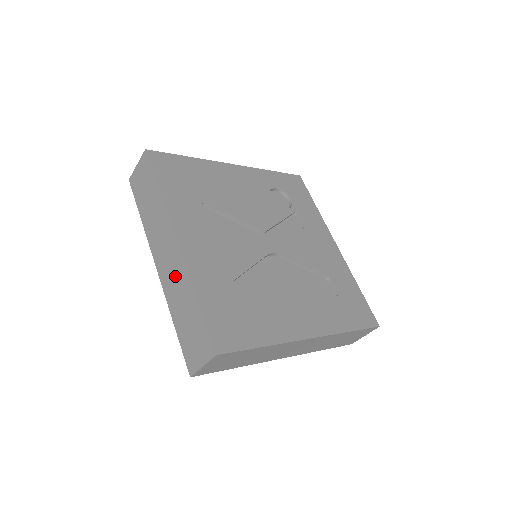
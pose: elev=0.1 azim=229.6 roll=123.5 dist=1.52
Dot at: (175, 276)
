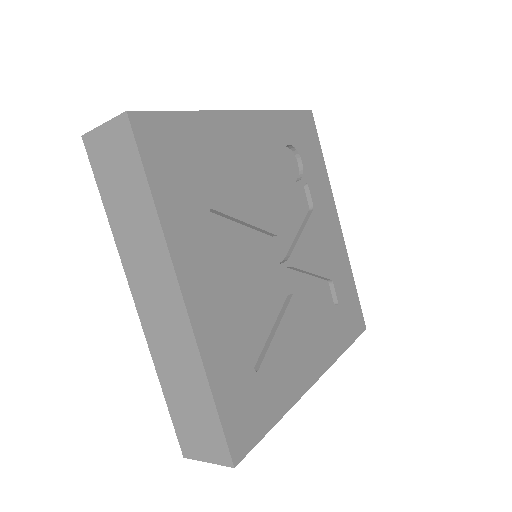
Dot at: (173, 341)
